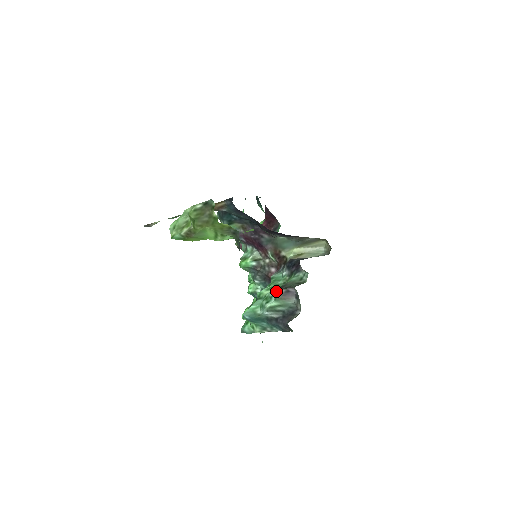
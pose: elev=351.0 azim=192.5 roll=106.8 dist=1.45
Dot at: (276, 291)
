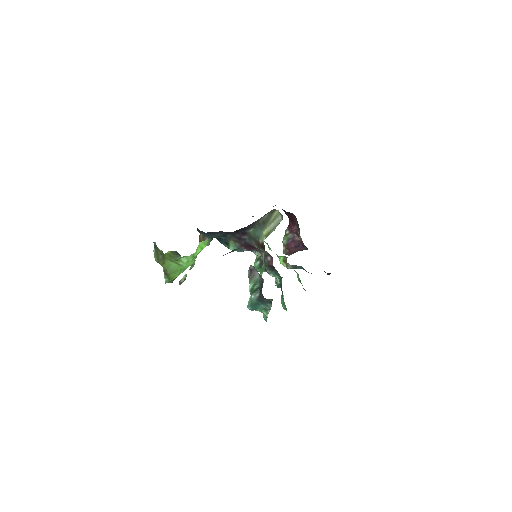
Dot at: occluded
